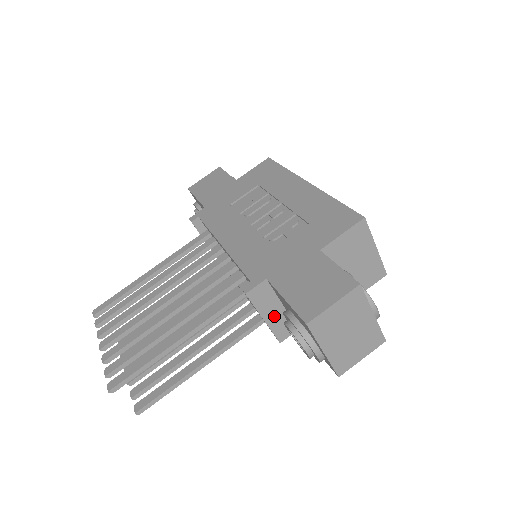
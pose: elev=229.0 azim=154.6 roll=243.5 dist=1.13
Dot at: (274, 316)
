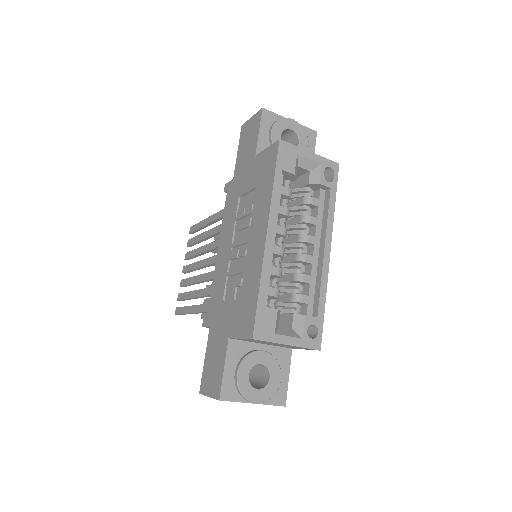
Dot at: occluded
